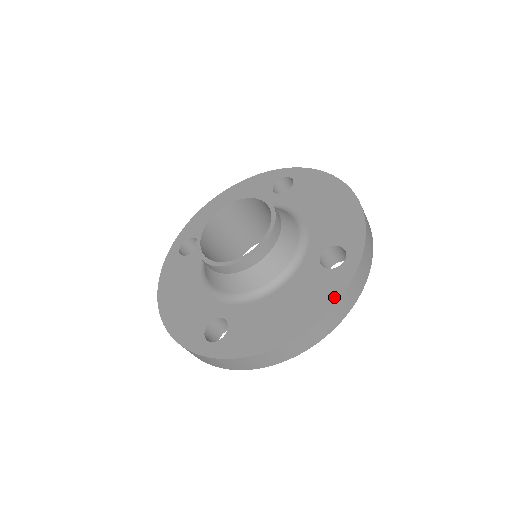
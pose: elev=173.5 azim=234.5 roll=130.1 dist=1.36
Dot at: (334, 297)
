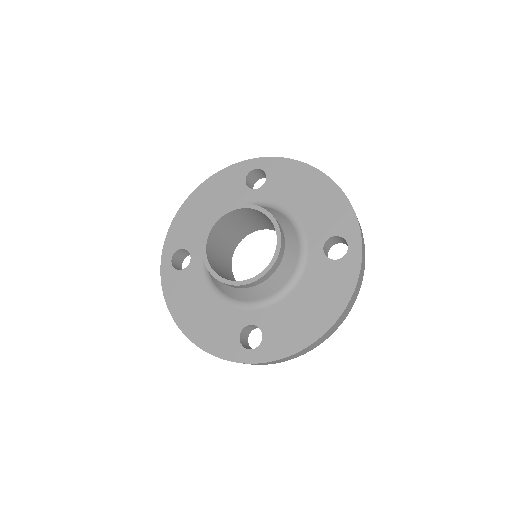
Dot at: (351, 285)
